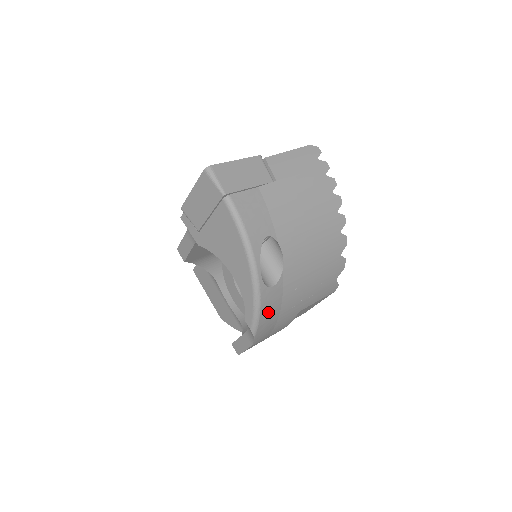
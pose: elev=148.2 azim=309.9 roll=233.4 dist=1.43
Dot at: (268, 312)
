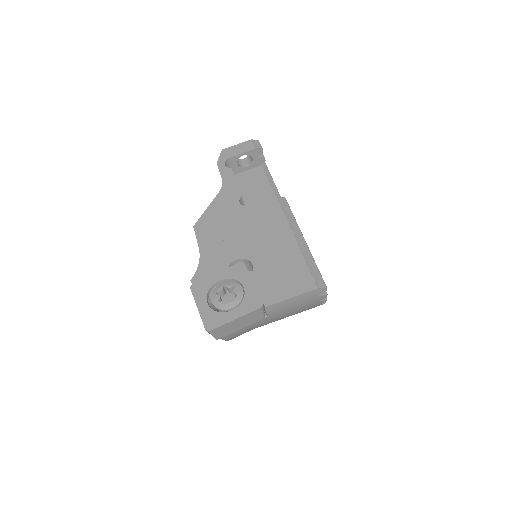
Dot at: occluded
